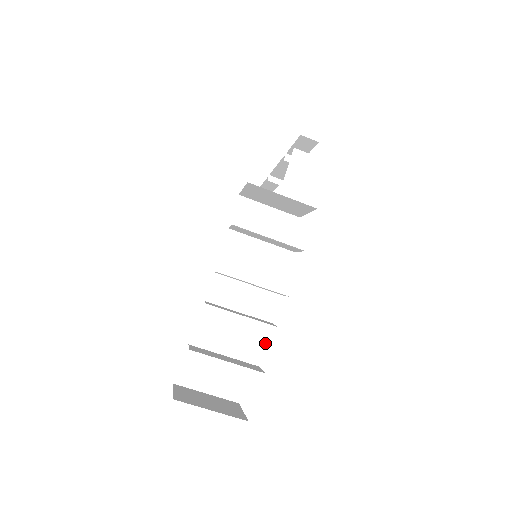
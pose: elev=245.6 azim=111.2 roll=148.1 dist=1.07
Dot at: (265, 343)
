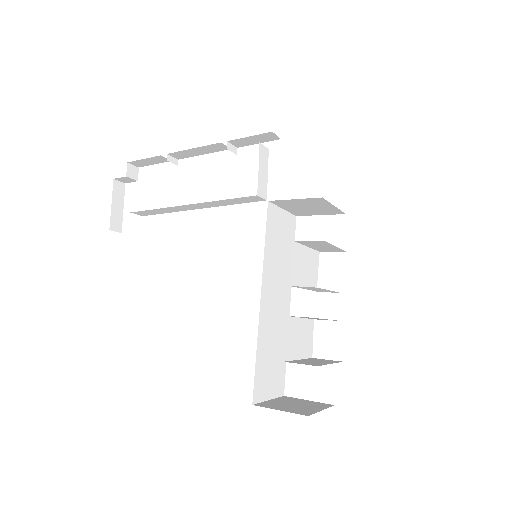
Dot at: occluded
